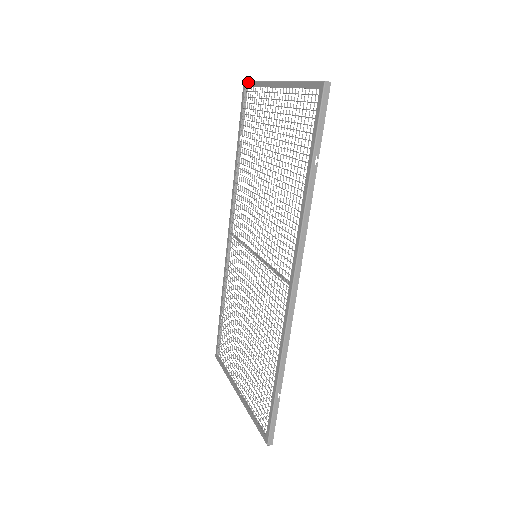
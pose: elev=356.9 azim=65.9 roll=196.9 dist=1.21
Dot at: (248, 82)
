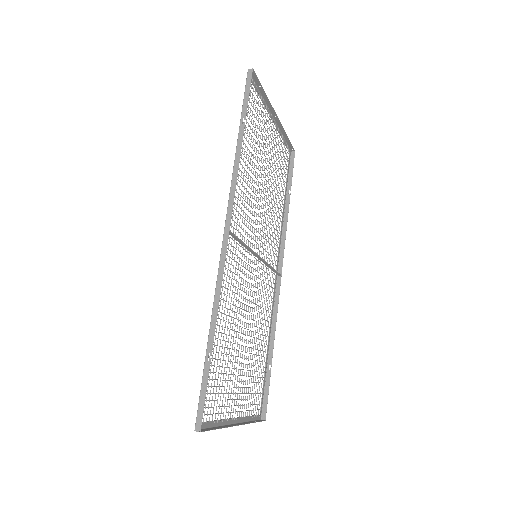
Dot at: (288, 147)
